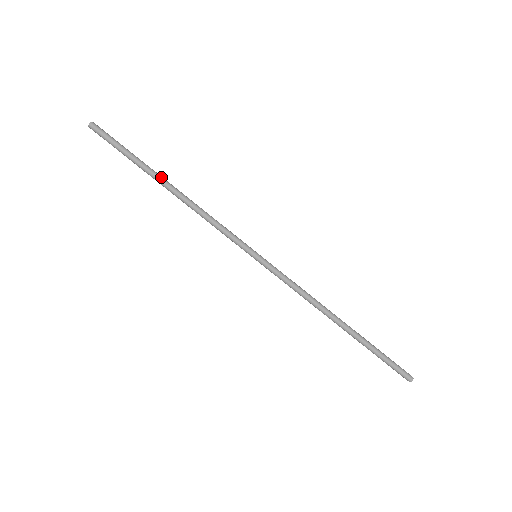
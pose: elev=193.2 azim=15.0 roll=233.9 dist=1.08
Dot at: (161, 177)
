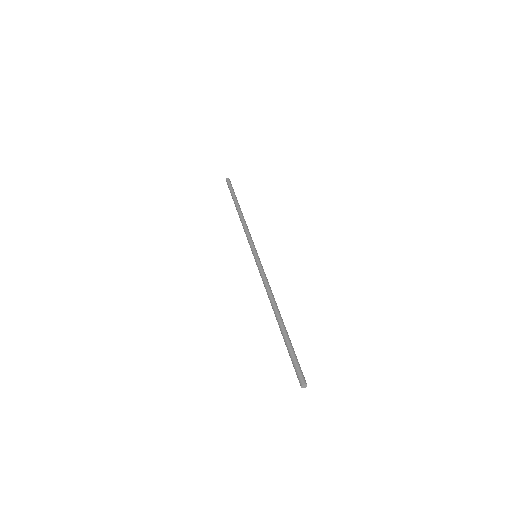
Dot at: (237, 205)
